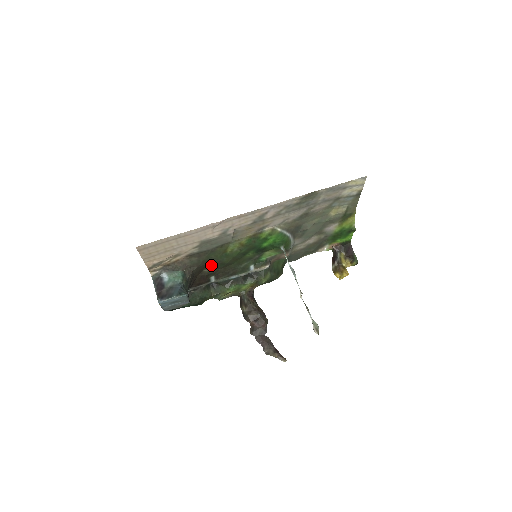
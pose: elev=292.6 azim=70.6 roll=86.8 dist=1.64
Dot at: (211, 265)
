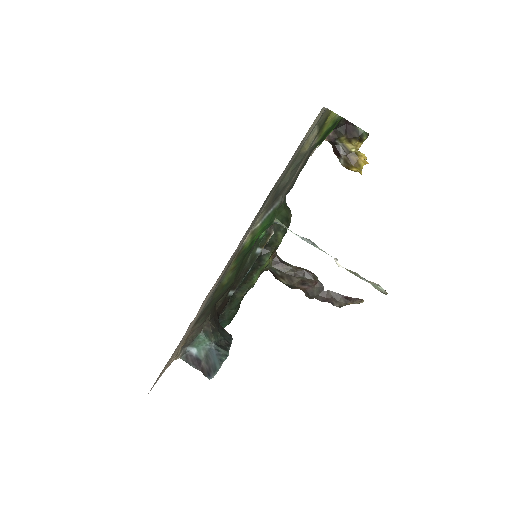
Dot at: (220, 298)
